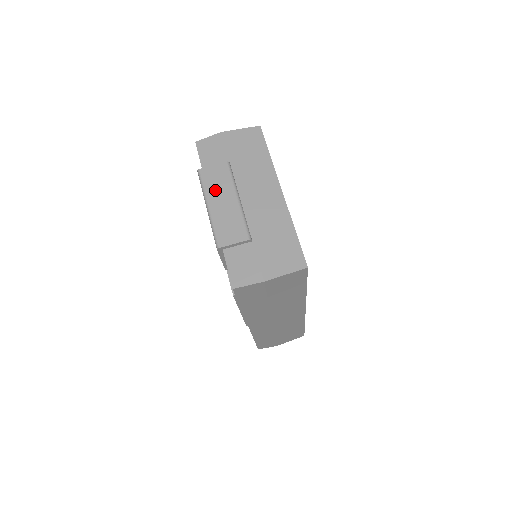
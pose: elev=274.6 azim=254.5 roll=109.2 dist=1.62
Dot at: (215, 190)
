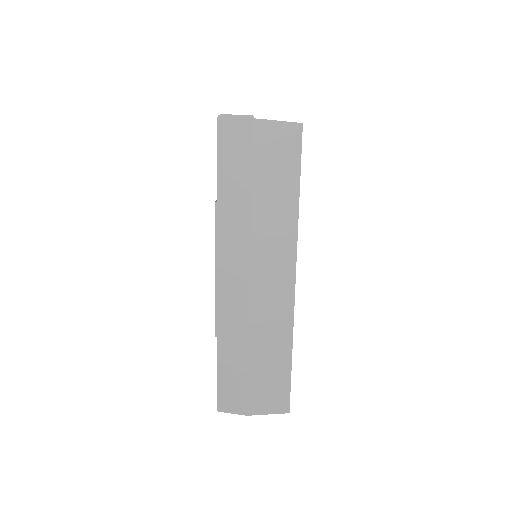
Dot at: occluded
